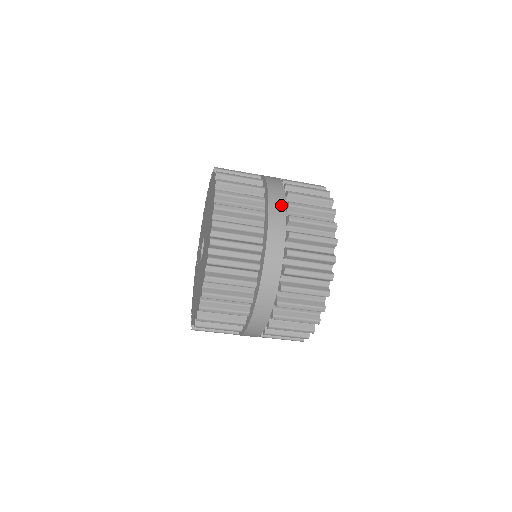
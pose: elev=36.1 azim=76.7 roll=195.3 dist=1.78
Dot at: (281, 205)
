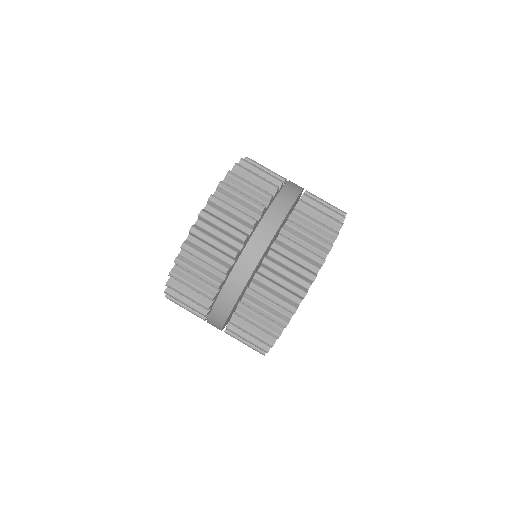
Dot at: occluded
